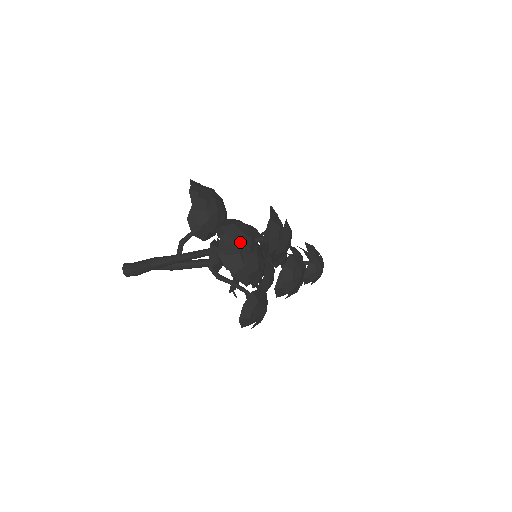
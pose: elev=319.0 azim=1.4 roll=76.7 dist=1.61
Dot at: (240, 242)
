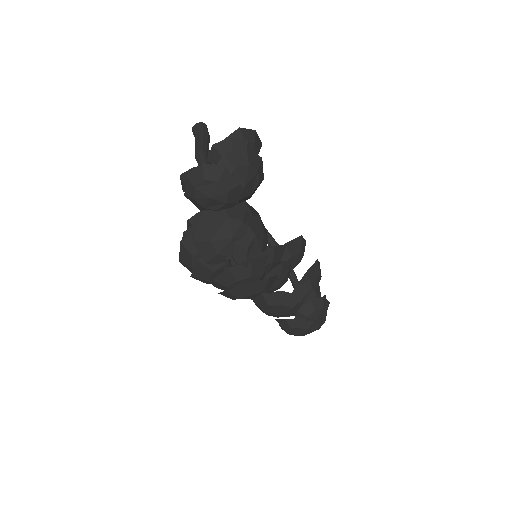
Dot at: (201, 248)
